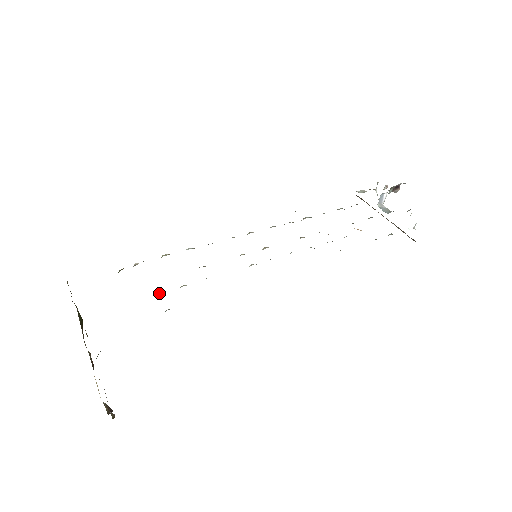
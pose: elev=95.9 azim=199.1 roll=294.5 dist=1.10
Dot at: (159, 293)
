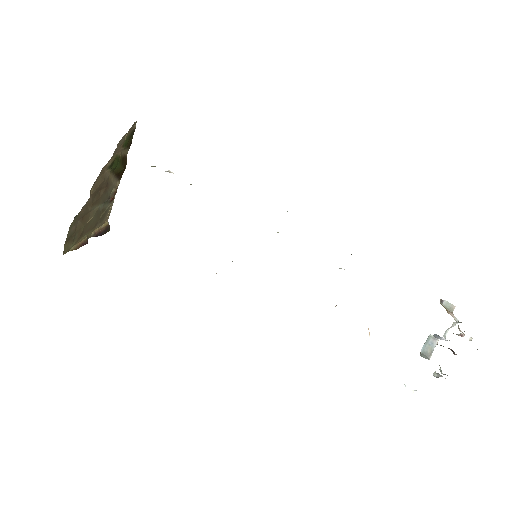
Dot at: occluded
